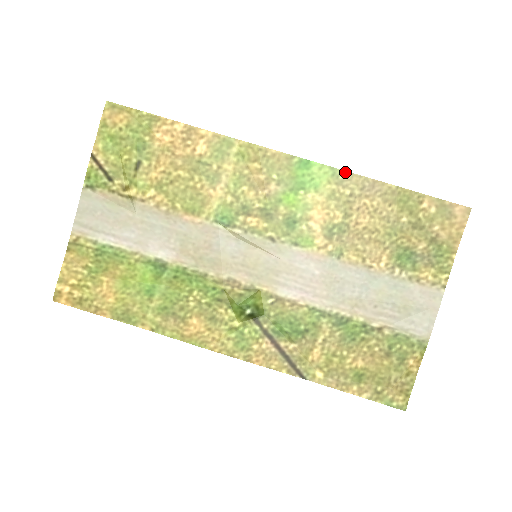
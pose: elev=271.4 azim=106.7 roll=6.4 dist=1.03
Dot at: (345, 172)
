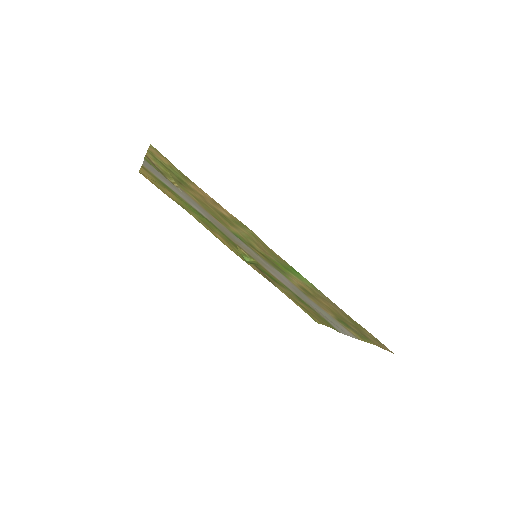
Dot at: (322, 293)
